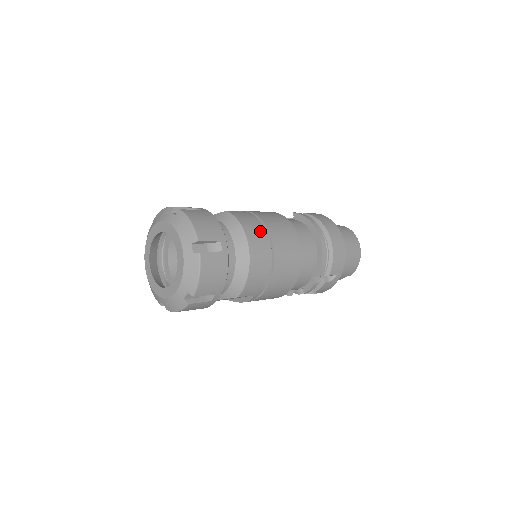
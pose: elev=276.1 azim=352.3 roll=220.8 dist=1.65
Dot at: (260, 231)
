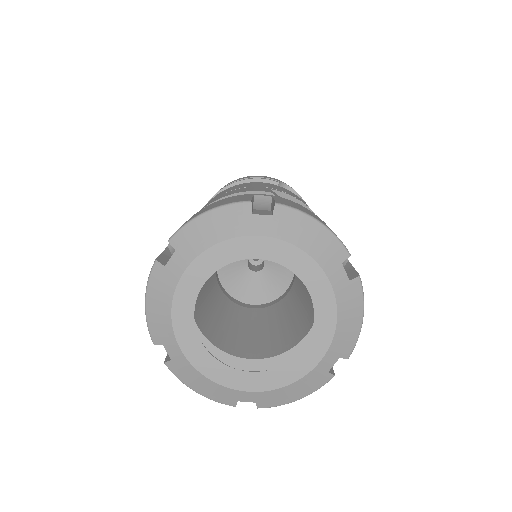
Dot at: occluded
